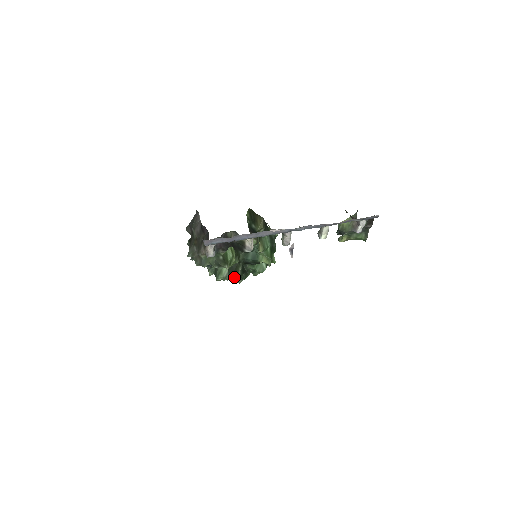
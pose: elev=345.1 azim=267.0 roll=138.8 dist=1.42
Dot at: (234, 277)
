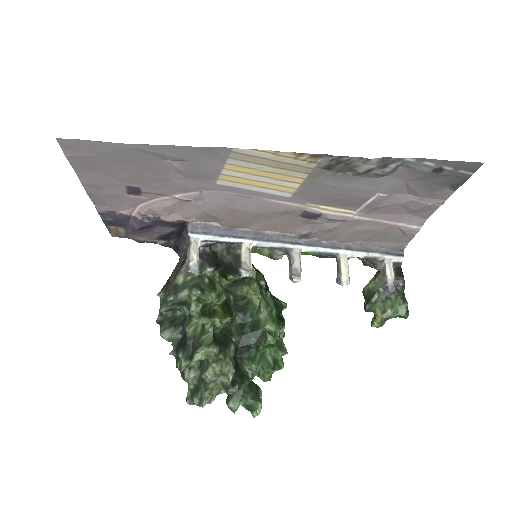
Dot at: (222, 366)
